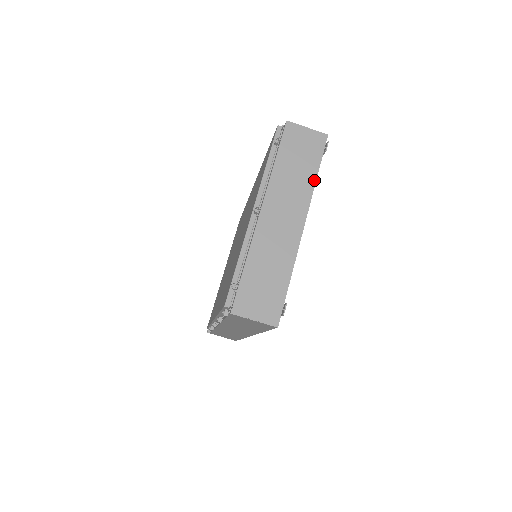
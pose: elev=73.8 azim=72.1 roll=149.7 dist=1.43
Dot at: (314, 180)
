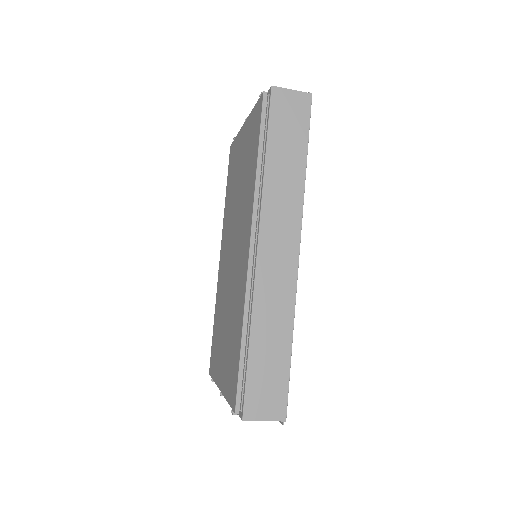
Dot at: occluded
